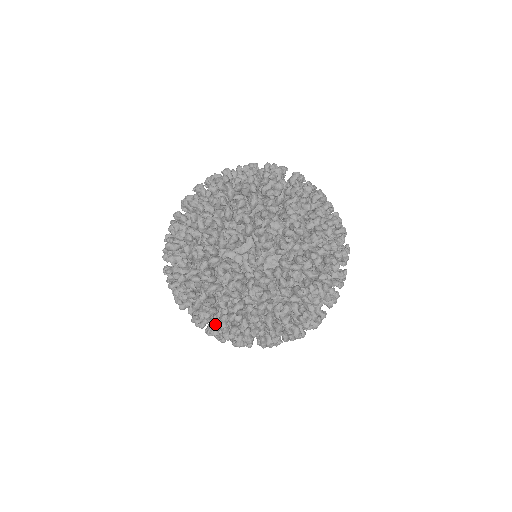
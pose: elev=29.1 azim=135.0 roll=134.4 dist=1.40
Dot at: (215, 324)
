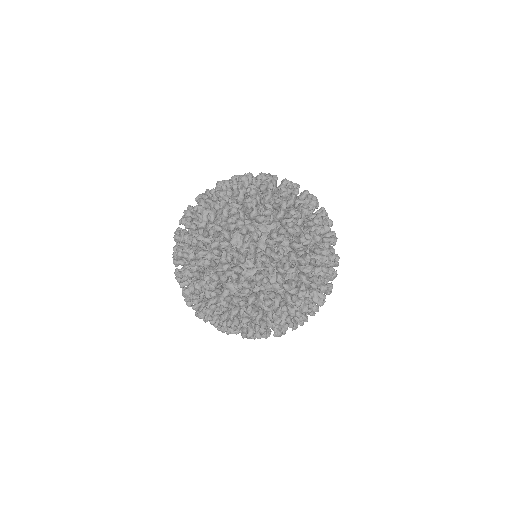
Dot at: occluded
